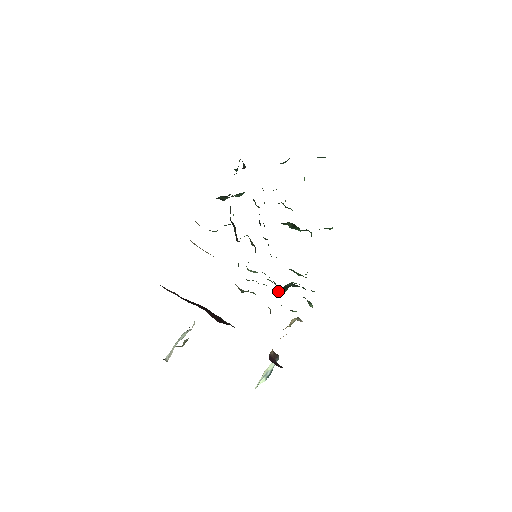
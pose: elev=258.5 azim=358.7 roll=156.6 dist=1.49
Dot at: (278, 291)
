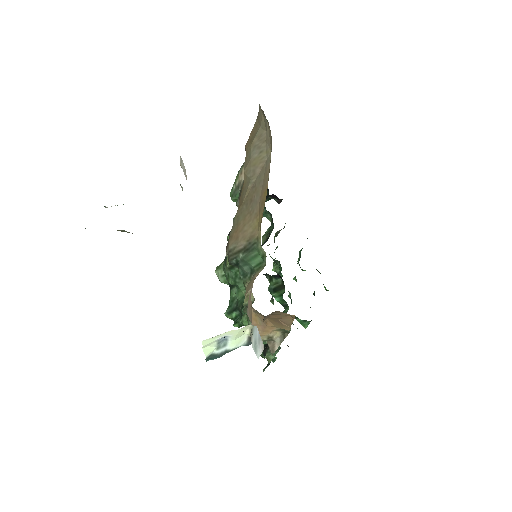
Dot at: occluded
